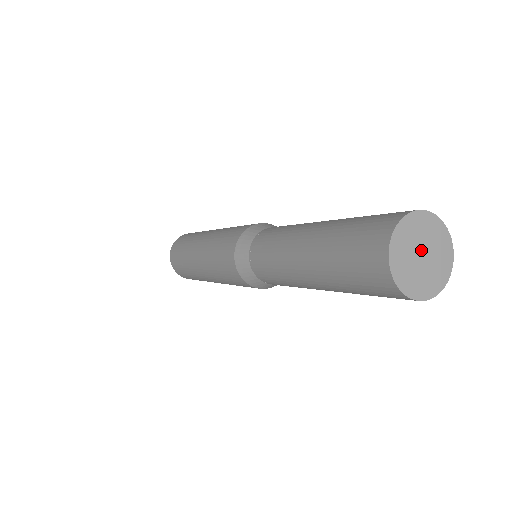
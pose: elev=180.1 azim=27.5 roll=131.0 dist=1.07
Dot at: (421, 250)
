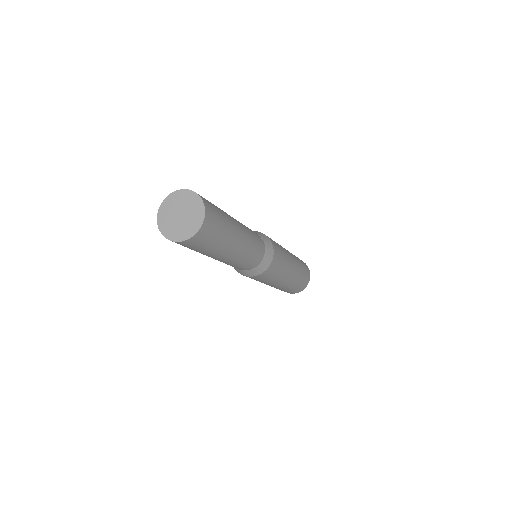
Dot at: (181, 212)
